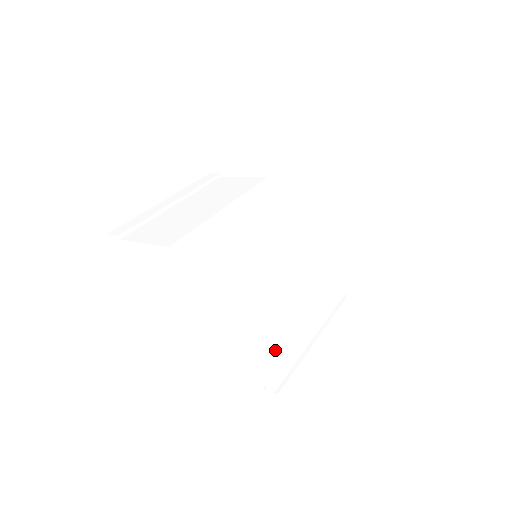
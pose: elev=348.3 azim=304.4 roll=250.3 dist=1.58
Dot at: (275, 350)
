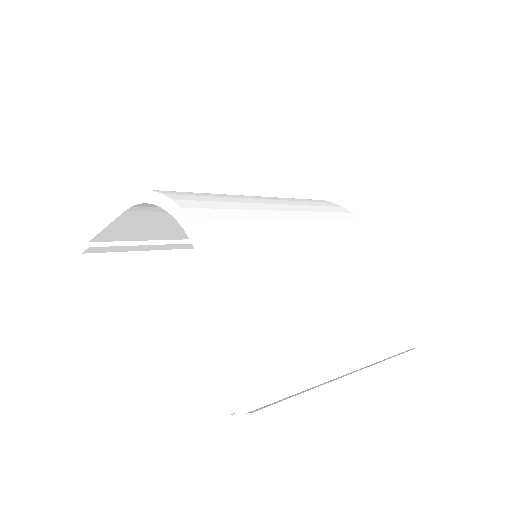
Dot at: (250, 330)
